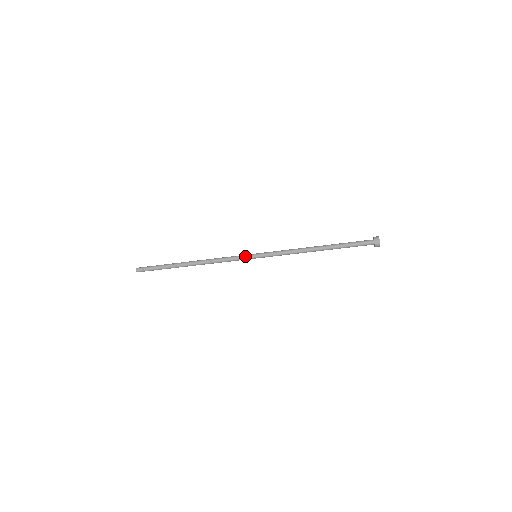
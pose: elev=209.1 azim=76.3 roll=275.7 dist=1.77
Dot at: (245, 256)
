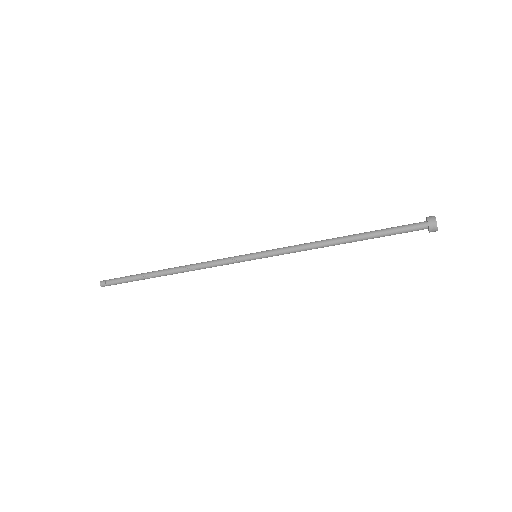
Dot at: (241, 260)
